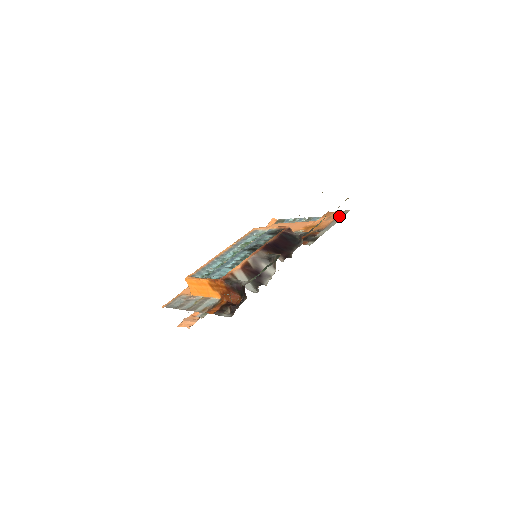
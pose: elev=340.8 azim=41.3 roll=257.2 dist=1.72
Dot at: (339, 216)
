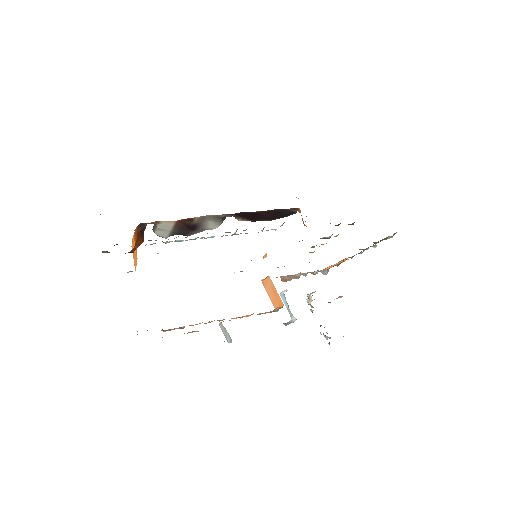
Dot at: occluded
